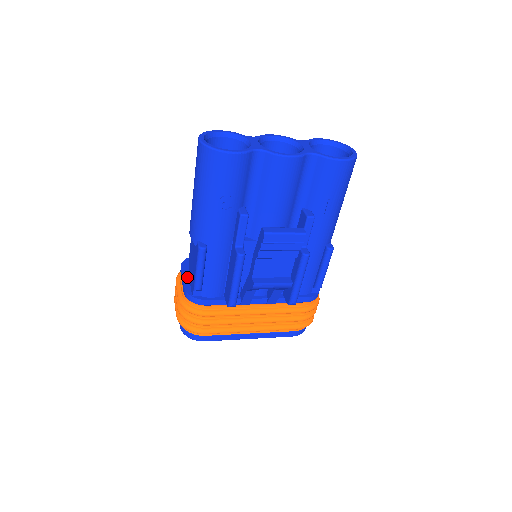
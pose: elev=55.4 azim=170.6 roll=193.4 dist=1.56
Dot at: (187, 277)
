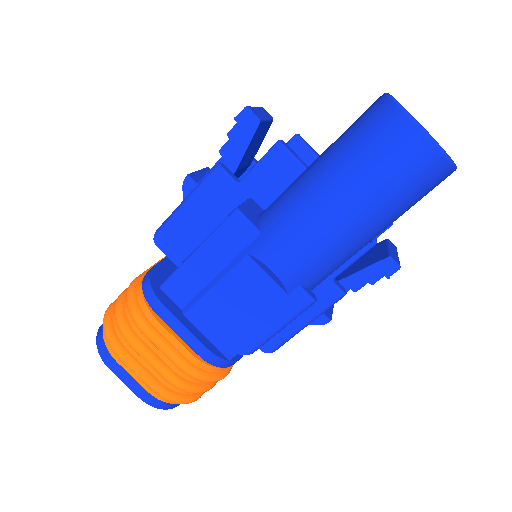
Dot at: (190, 324)
